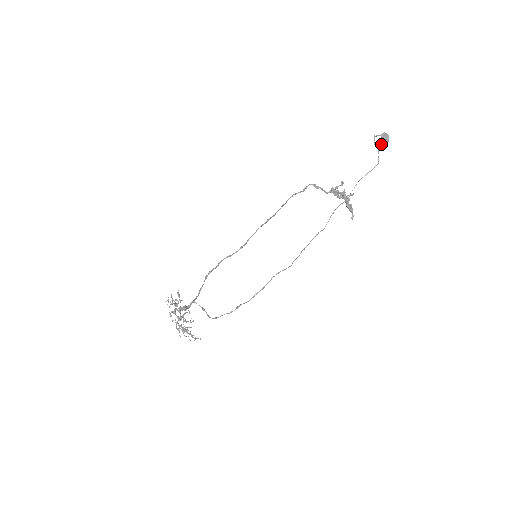
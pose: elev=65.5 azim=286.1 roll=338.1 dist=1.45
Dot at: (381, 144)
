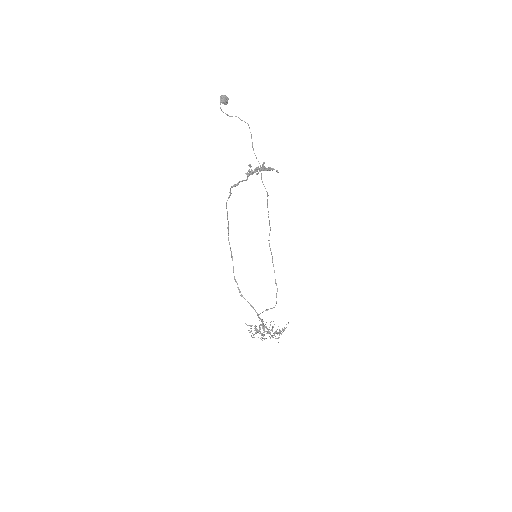
Dot at: occluded
